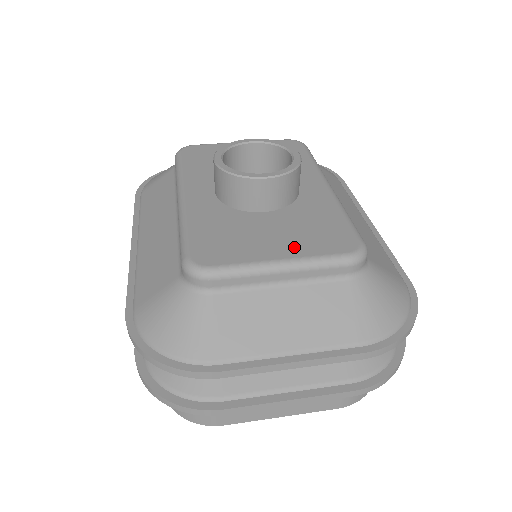
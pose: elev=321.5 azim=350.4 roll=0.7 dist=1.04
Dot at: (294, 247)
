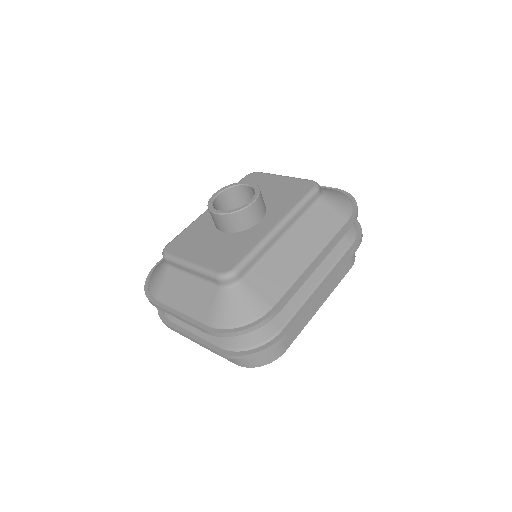
Dot at: (204, 258)
